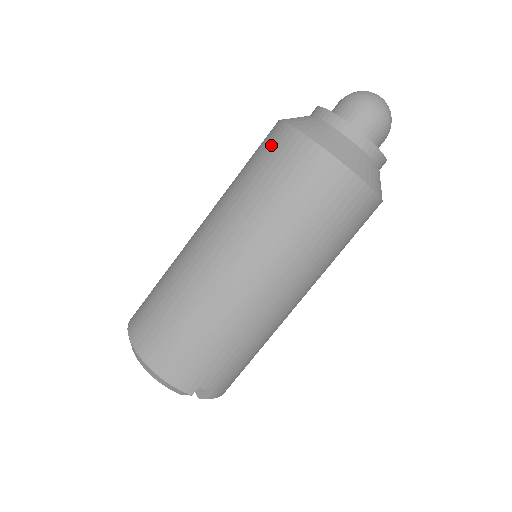
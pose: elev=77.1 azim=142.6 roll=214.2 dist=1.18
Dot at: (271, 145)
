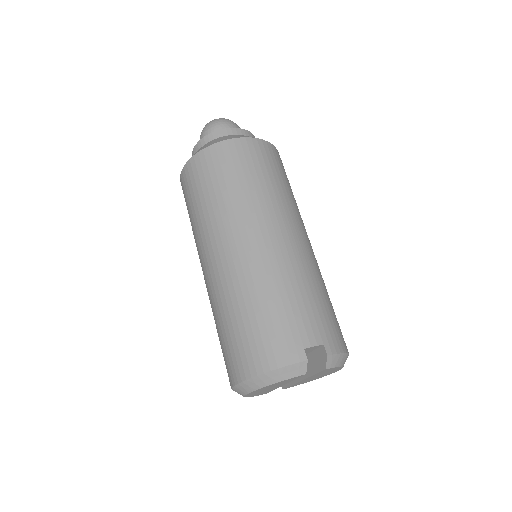
Dot at: (184, 191)
